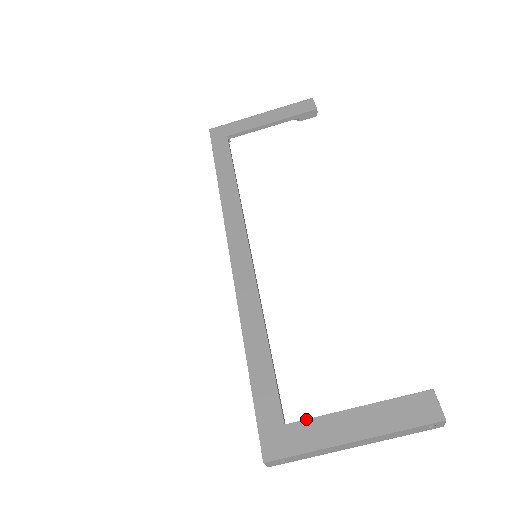
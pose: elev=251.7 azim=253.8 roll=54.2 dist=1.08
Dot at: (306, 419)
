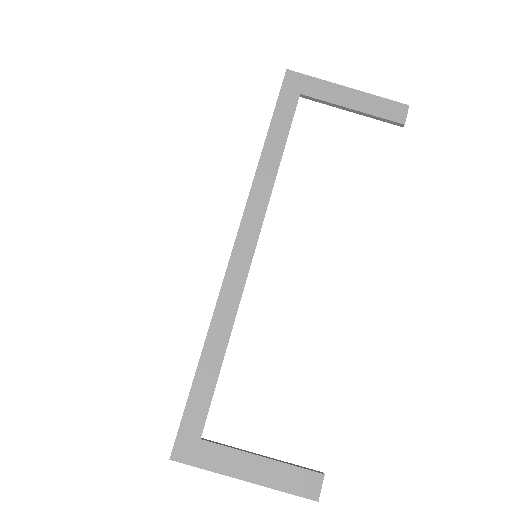
Dot at: (219, 444)
